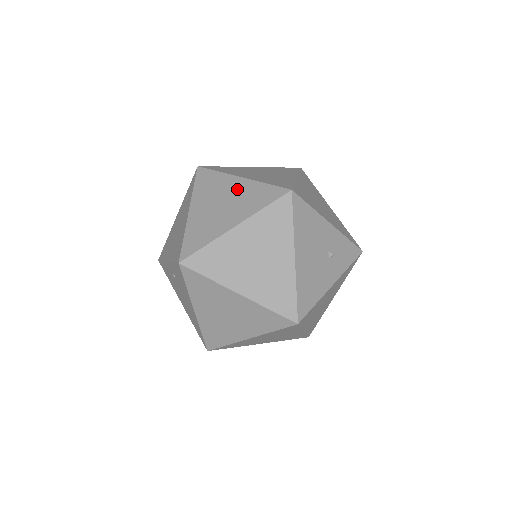
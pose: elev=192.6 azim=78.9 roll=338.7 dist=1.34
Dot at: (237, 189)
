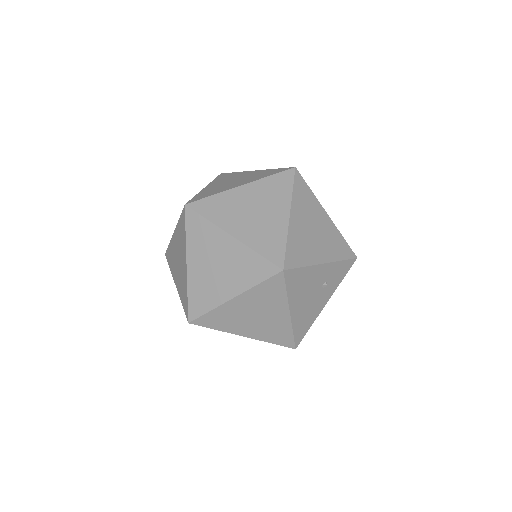
Dot at: (230, 252)
